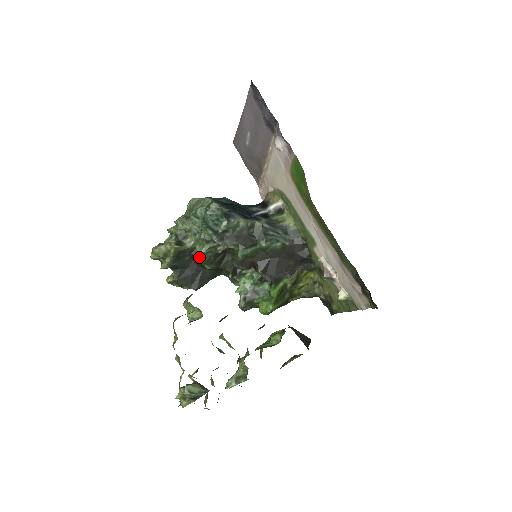
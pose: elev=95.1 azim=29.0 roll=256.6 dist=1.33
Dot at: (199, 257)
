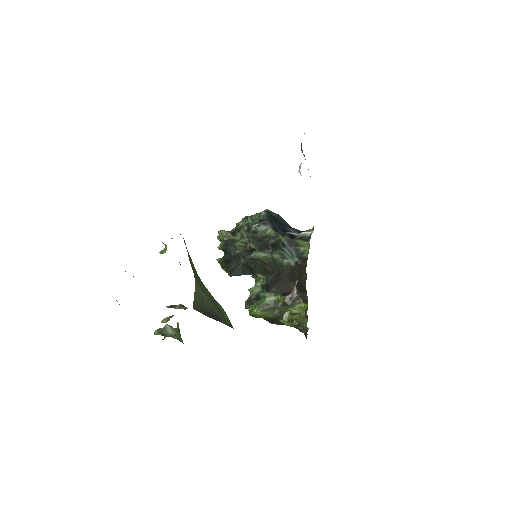
Dot at: (235, 247)
